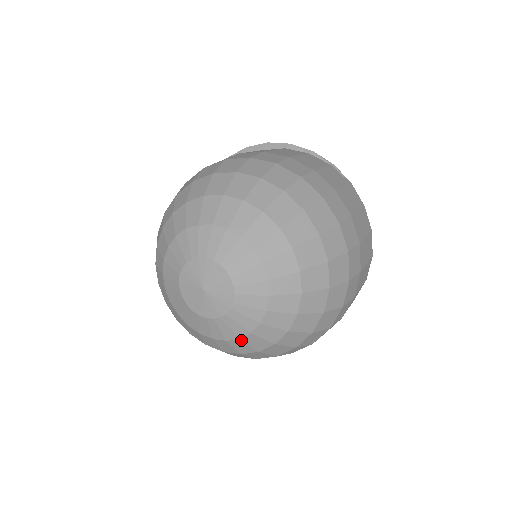
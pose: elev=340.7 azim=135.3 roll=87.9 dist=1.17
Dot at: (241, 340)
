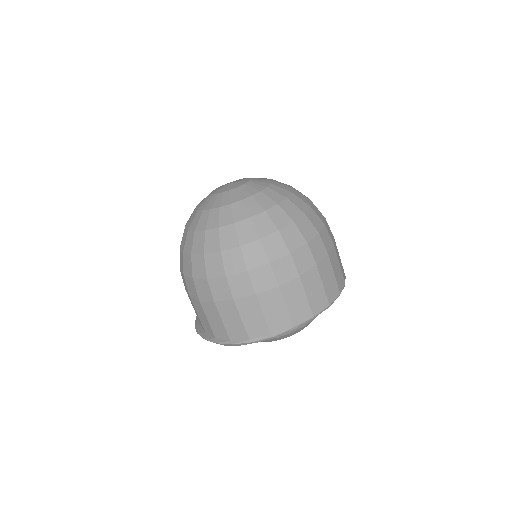
Dot at: (219, 209)
